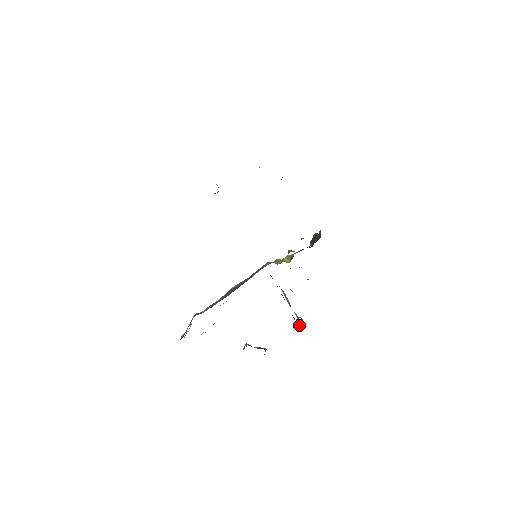
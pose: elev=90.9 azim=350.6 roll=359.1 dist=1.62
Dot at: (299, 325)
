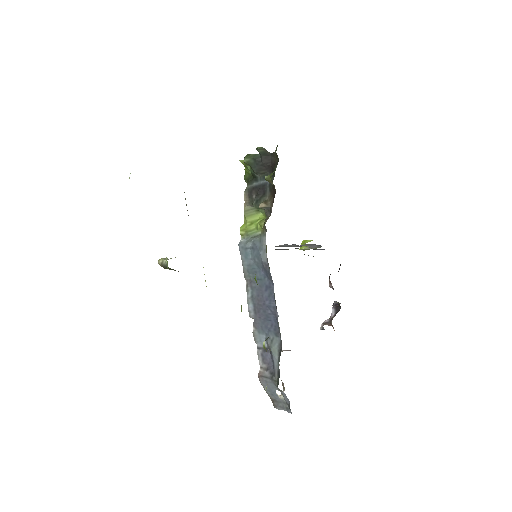
Dot at: (315, 248)
